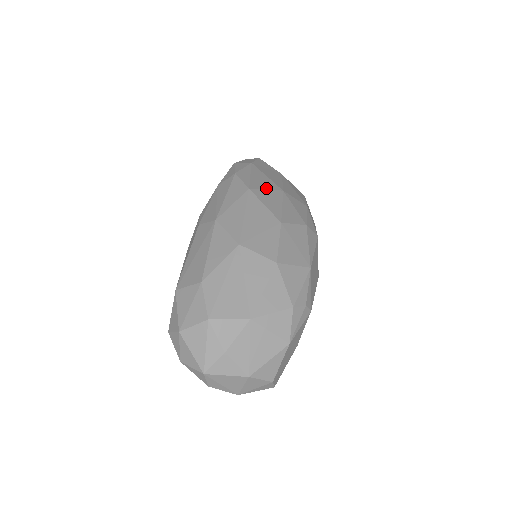
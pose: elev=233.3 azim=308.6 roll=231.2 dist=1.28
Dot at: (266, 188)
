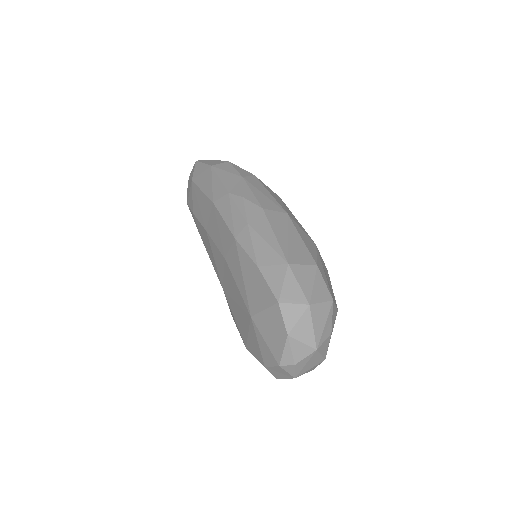
Dot at: occluded
